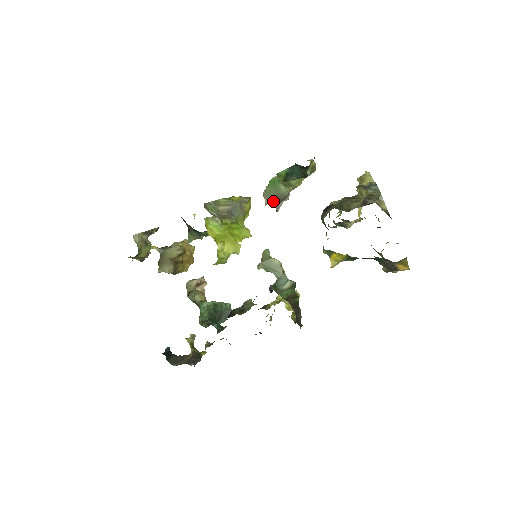
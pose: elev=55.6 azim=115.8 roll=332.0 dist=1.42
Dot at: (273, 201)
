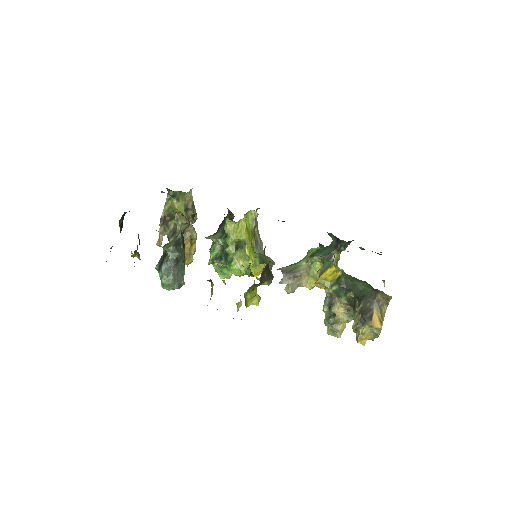
Dot at: (286, 271)
